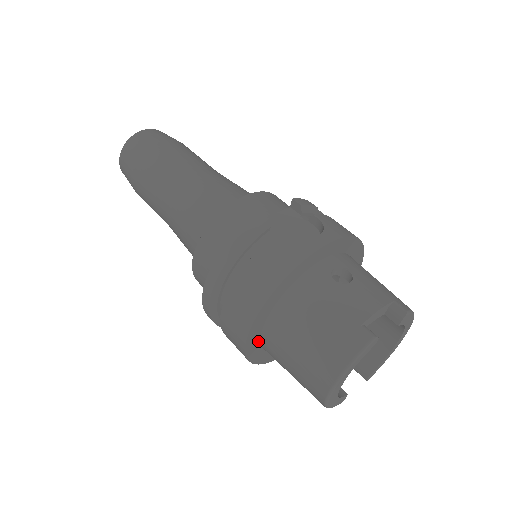
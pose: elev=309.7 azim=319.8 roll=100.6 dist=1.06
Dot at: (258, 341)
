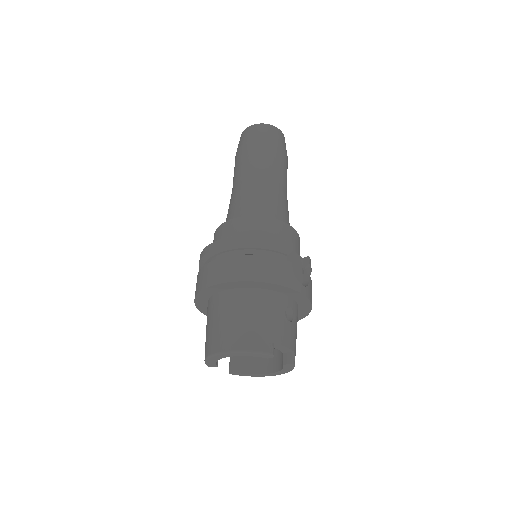
Dot at: (215, 292)
